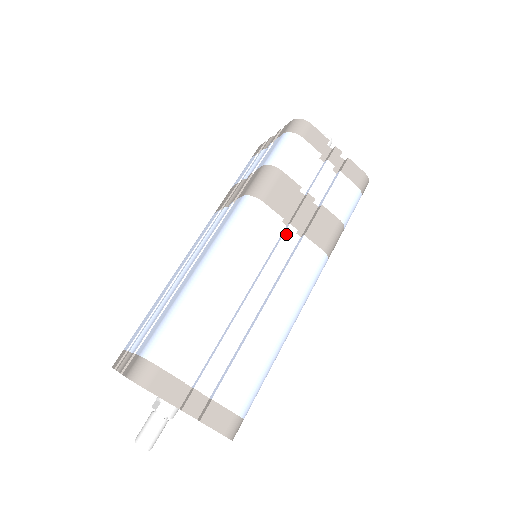
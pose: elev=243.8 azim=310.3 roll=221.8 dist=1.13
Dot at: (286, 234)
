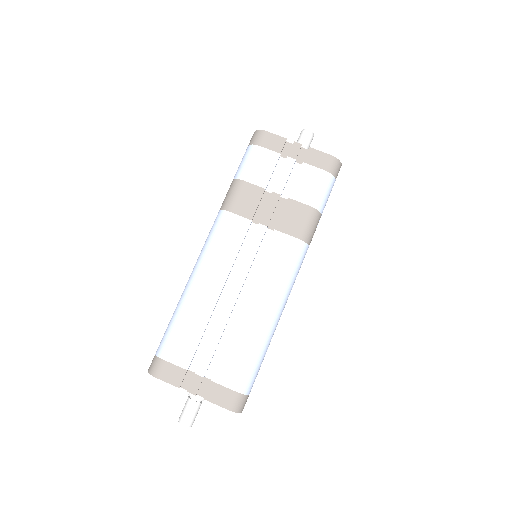
Dot at: (257, 233)
